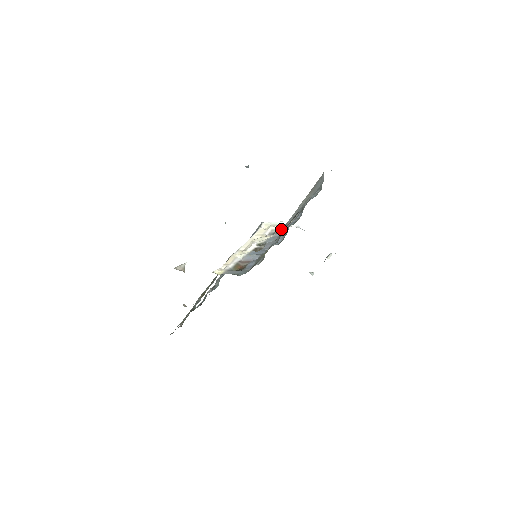
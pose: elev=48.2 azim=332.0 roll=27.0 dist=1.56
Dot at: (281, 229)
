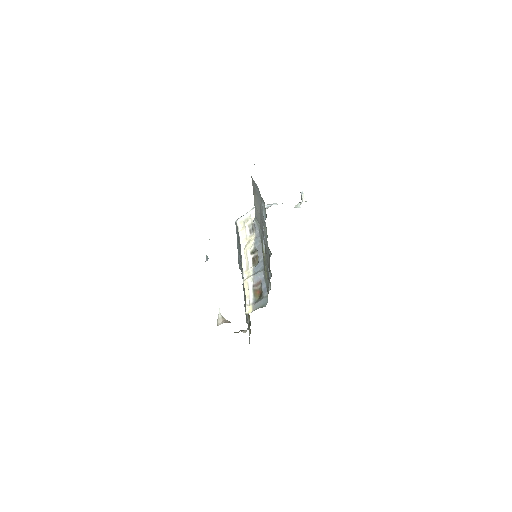
Dot at: (256, 225)
